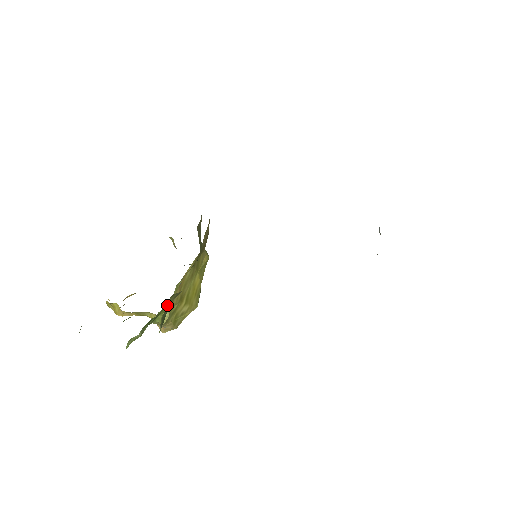
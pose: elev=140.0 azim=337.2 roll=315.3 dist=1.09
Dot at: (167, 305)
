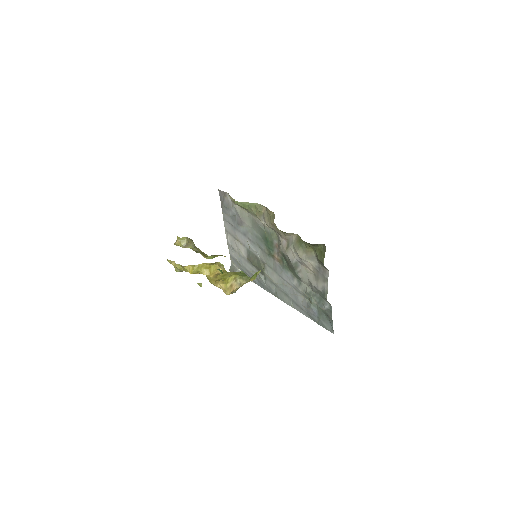
Dot at: occluded
